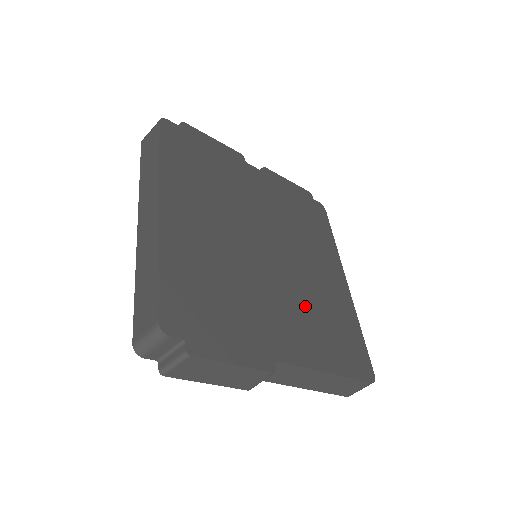
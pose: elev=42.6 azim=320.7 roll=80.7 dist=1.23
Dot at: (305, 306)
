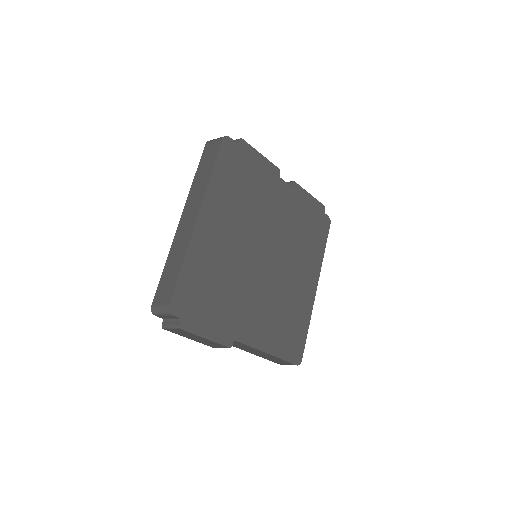
Dot at: (273, 304)
